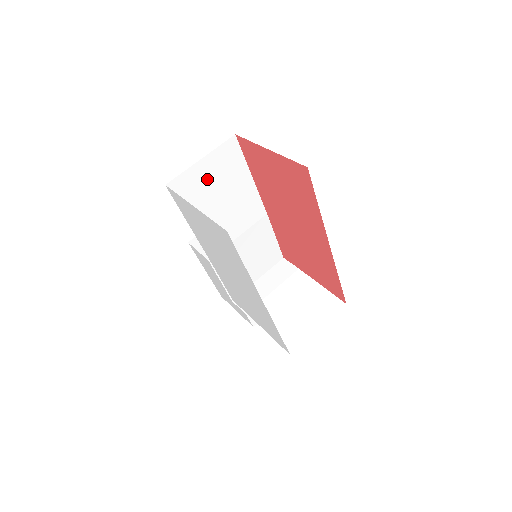
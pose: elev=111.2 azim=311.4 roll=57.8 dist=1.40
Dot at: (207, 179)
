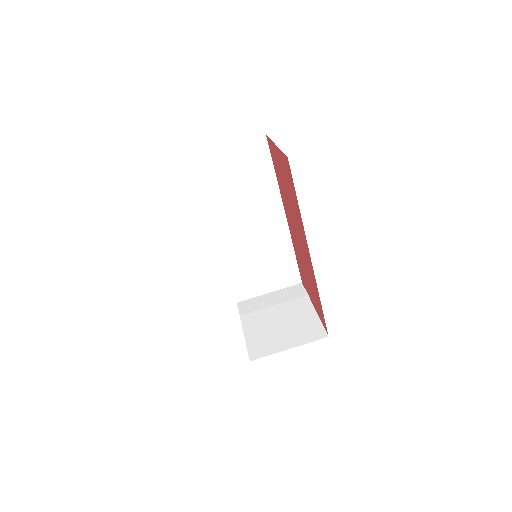
Dot at: (230, 168)
